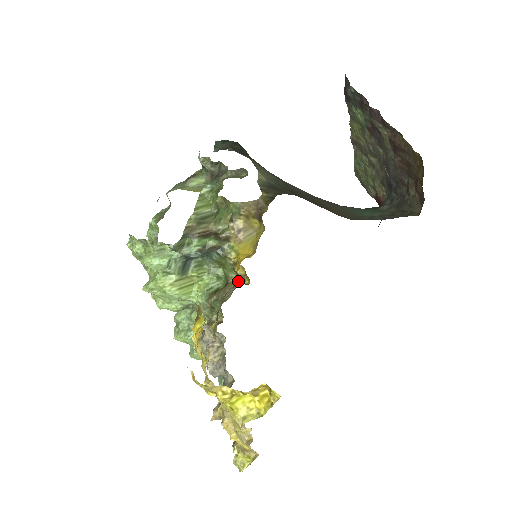
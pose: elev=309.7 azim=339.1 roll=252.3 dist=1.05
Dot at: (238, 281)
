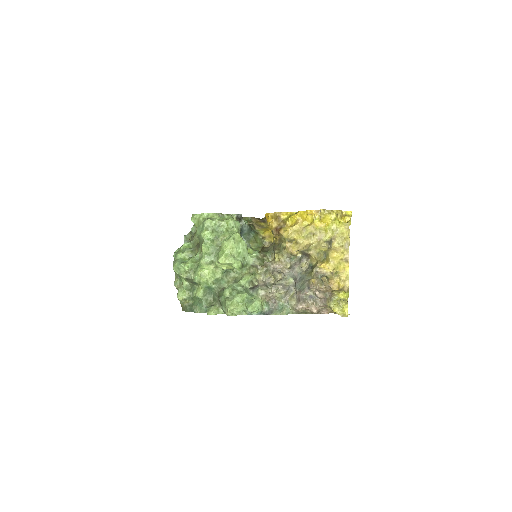
Dot at: occluded
